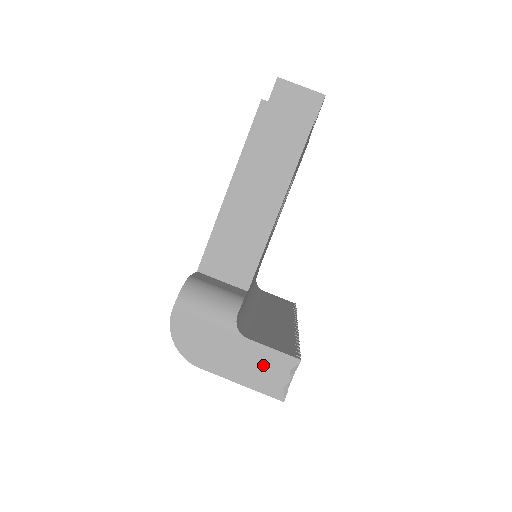
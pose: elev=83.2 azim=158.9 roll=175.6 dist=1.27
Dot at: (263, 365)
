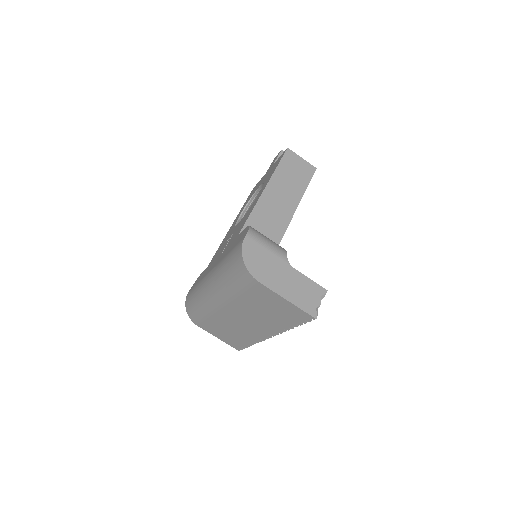
Dot at: (304, 289)
